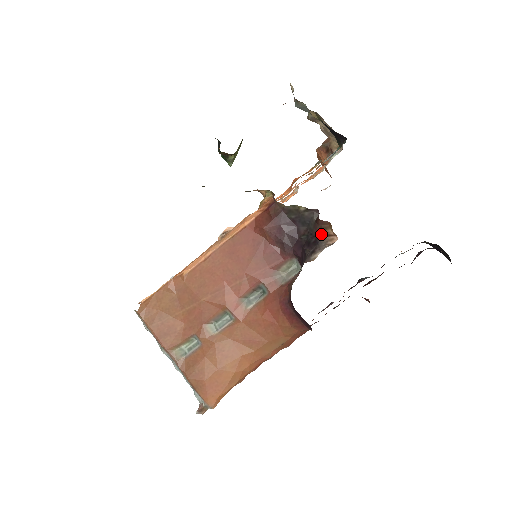
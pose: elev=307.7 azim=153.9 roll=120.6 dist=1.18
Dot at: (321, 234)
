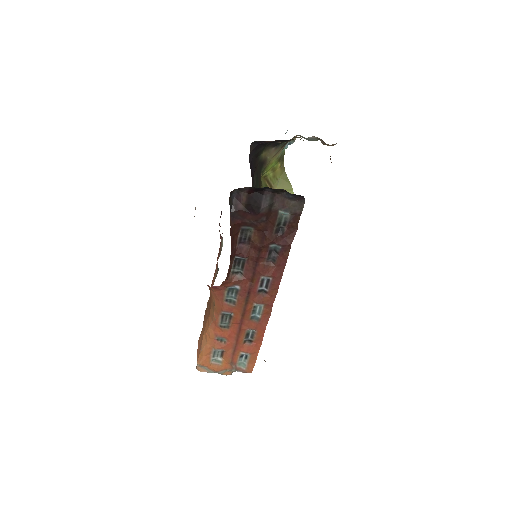
Dot at: occluded
